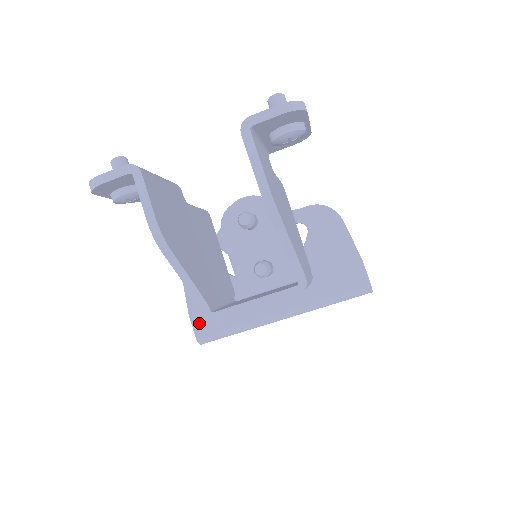
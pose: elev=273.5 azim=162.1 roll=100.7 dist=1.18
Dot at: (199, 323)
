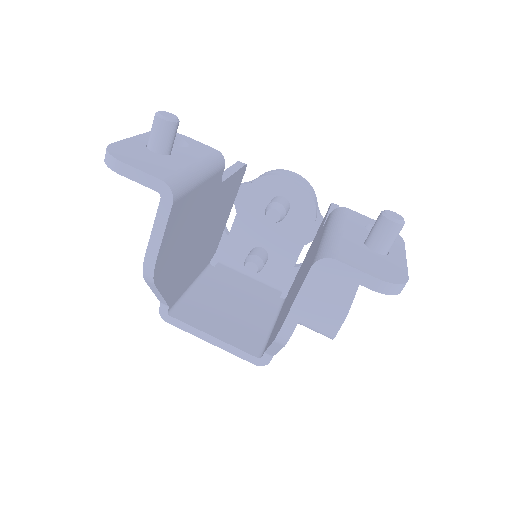
Dot at: occluded
